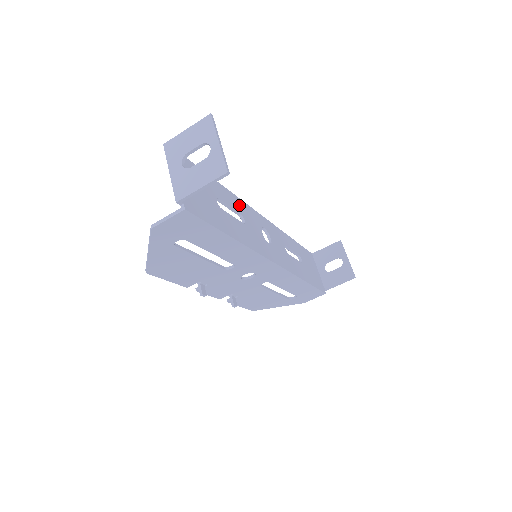
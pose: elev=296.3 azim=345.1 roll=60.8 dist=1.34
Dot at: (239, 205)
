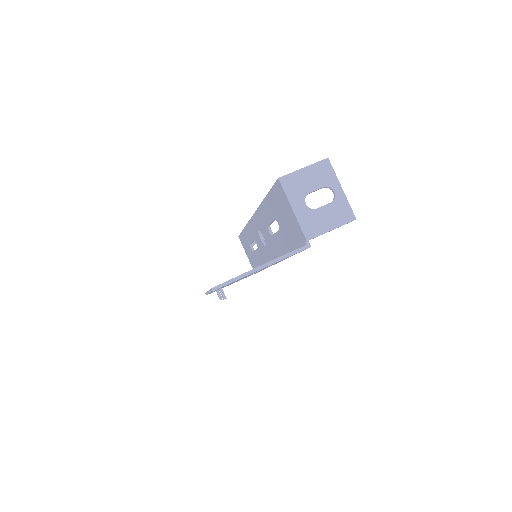
Dot at: occluded
